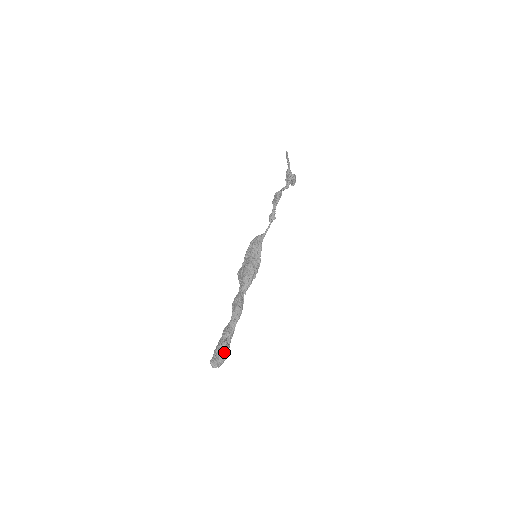
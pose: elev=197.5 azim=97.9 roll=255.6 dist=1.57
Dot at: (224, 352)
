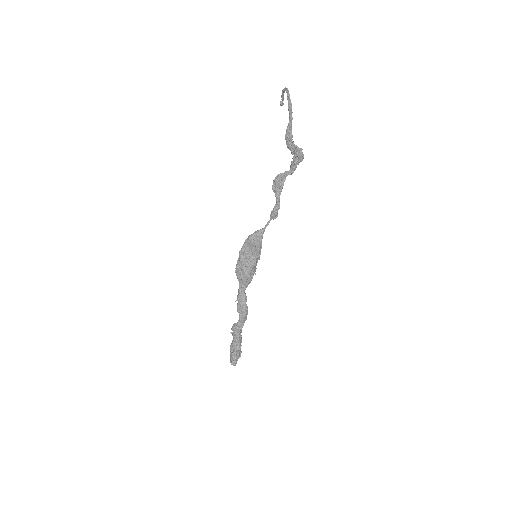
Dot at: (240, 353)
